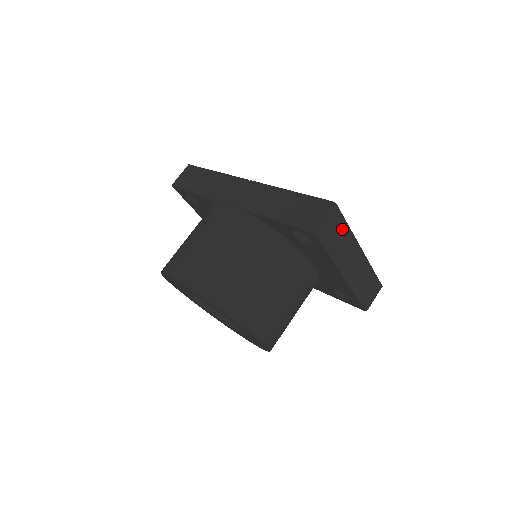
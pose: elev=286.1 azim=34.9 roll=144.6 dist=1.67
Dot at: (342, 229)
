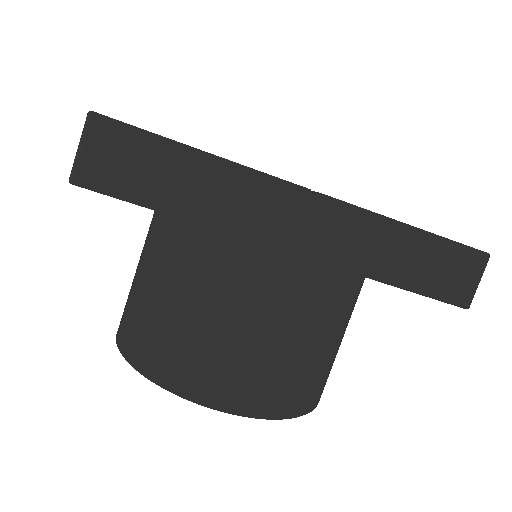
Dot at: occluded
